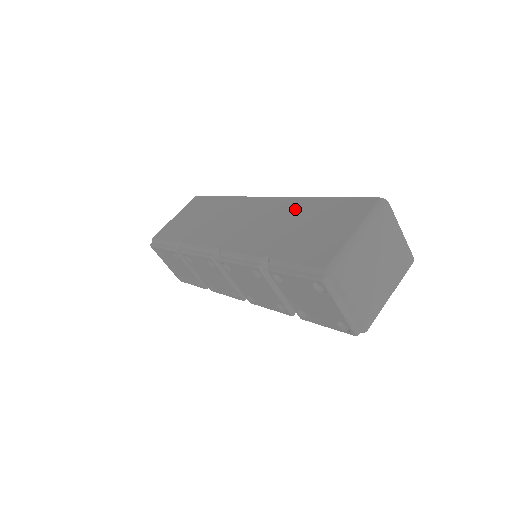
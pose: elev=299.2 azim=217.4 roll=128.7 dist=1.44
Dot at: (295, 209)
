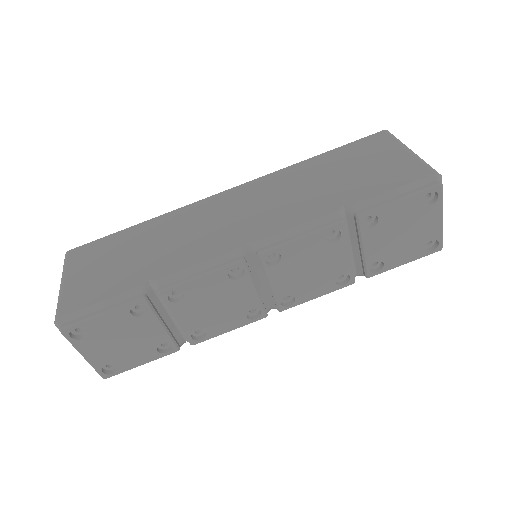
Dot at: (298, 174)
